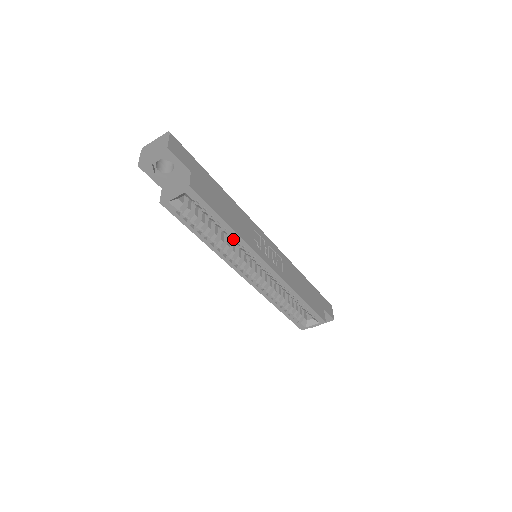
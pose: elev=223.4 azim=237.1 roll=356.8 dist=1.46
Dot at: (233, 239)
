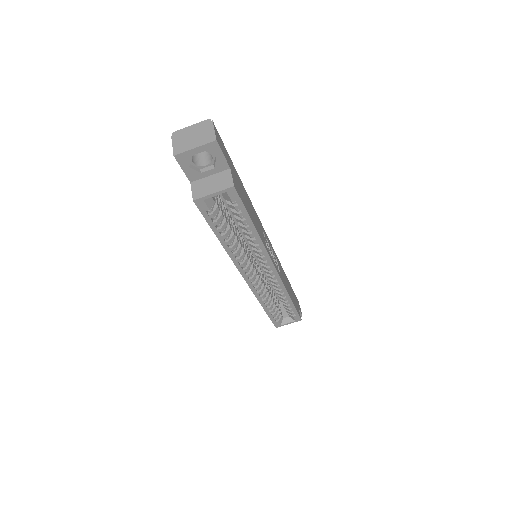
Dot at: (253, 242)
